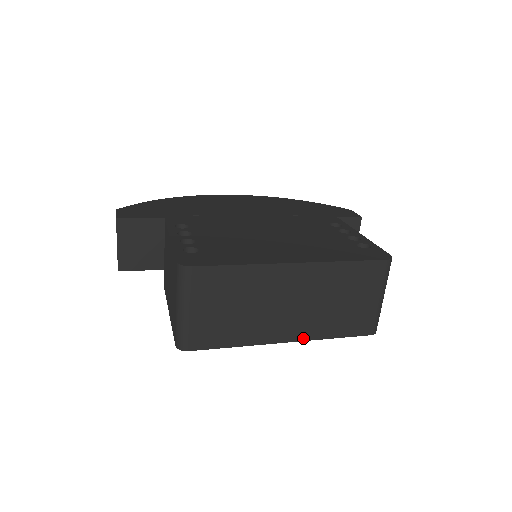
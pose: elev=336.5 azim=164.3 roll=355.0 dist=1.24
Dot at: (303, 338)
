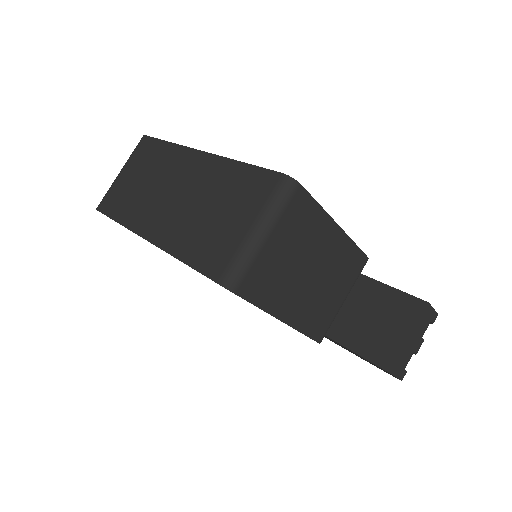
Dot at: (159, 243)
